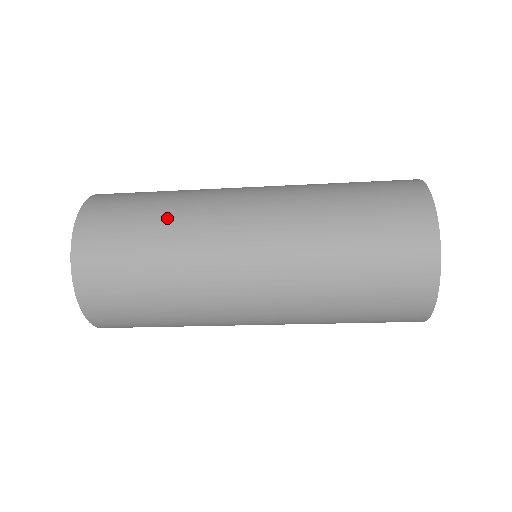
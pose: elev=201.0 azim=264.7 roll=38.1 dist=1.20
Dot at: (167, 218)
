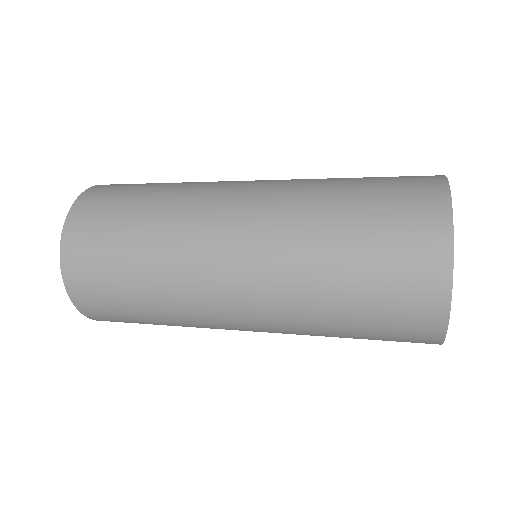
Dot at: (153, 300)
